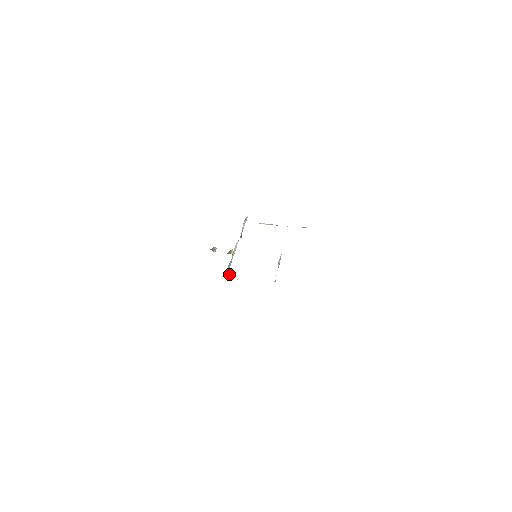
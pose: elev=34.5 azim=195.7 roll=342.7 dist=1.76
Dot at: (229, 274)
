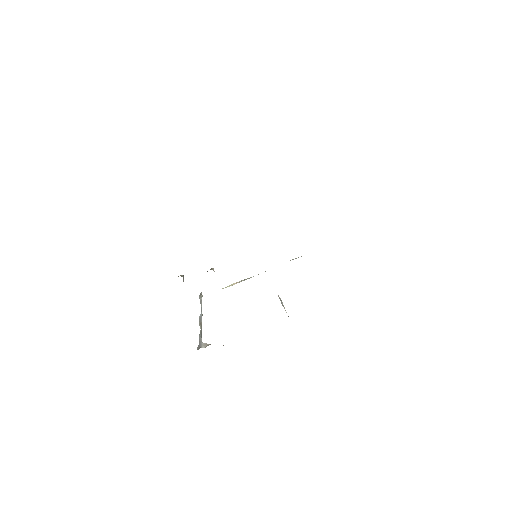
Dot at: (206, 344)
